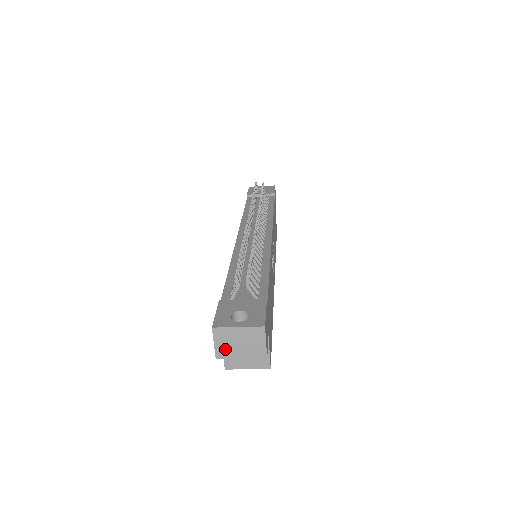
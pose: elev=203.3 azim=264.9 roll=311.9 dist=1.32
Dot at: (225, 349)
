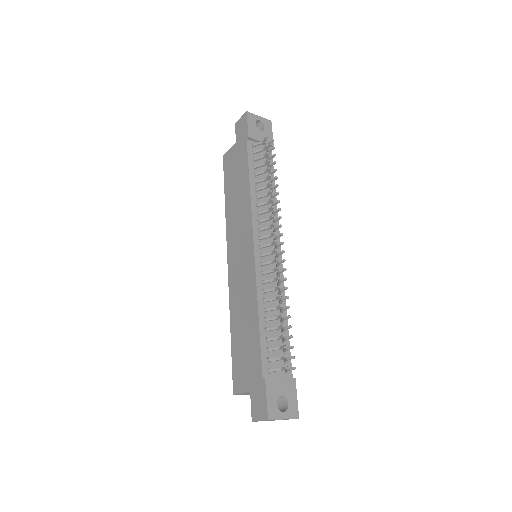
Dot at: occluded
